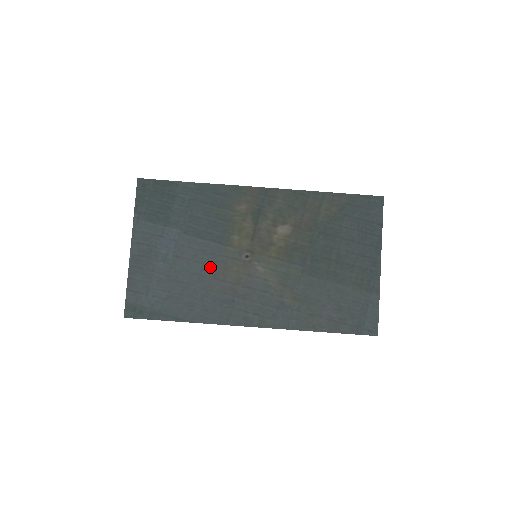
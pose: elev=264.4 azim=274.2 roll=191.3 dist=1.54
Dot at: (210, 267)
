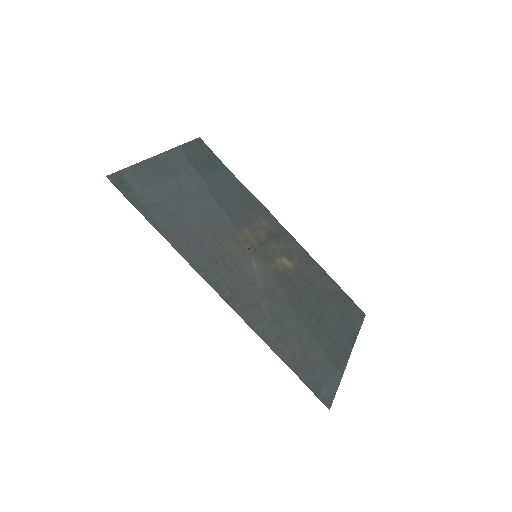
Dot at: (214, 226)
